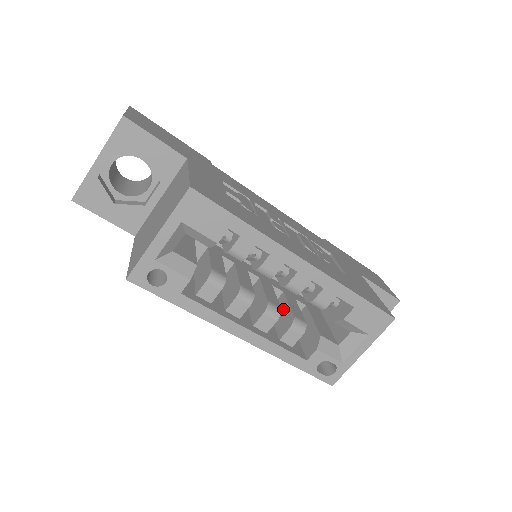
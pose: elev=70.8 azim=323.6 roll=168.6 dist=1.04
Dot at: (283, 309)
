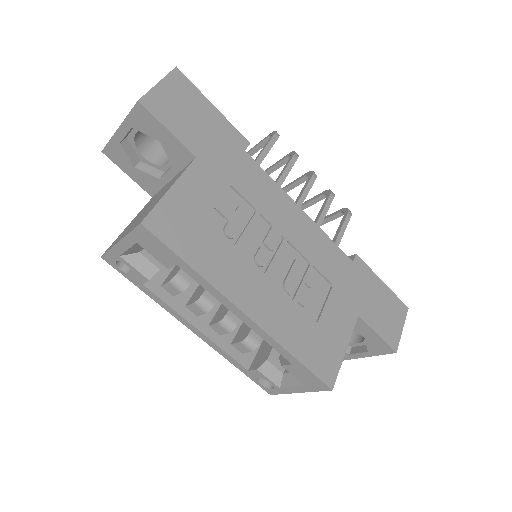
Dot at: occluded
